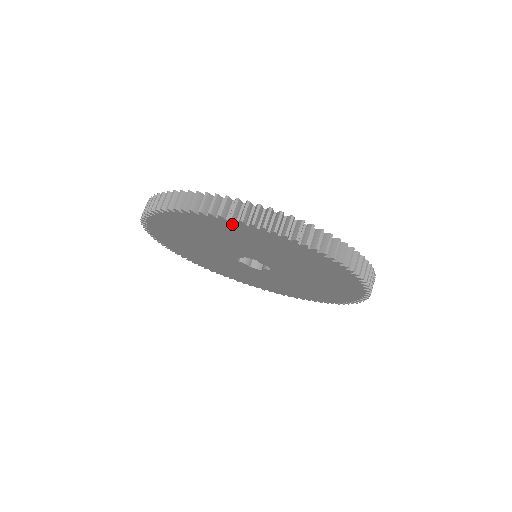
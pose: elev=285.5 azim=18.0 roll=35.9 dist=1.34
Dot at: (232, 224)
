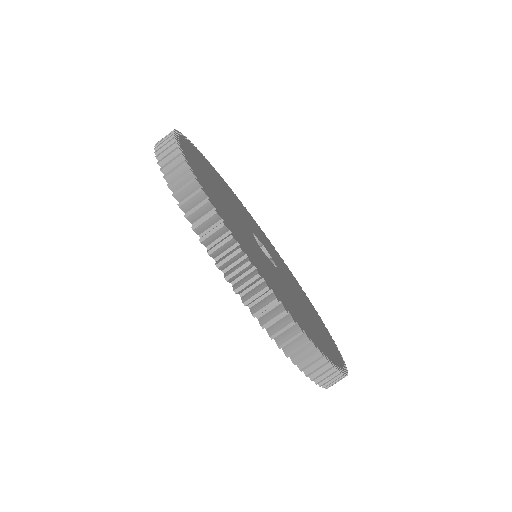
Dot at: occluded
